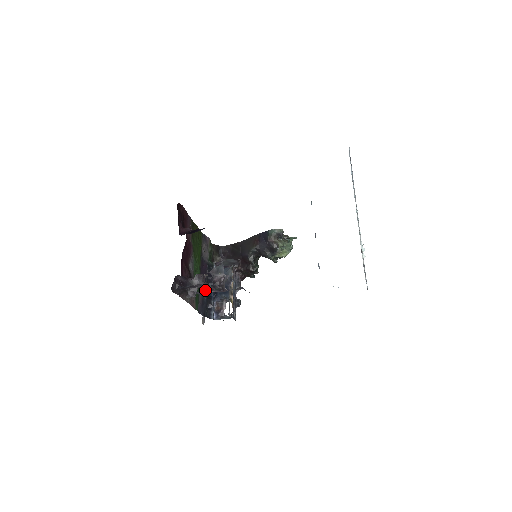
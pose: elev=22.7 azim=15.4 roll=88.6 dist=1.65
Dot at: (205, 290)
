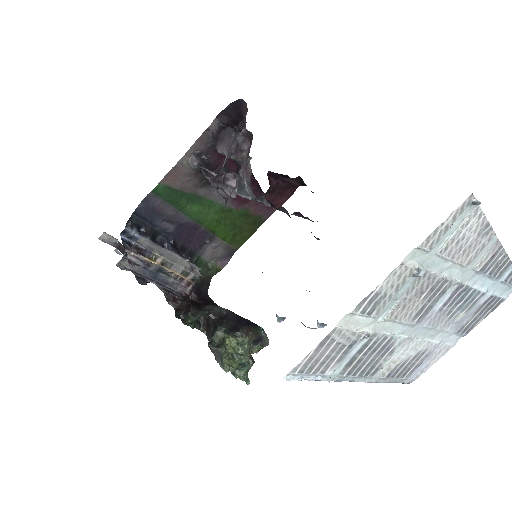
Dot at: (166, 232)
